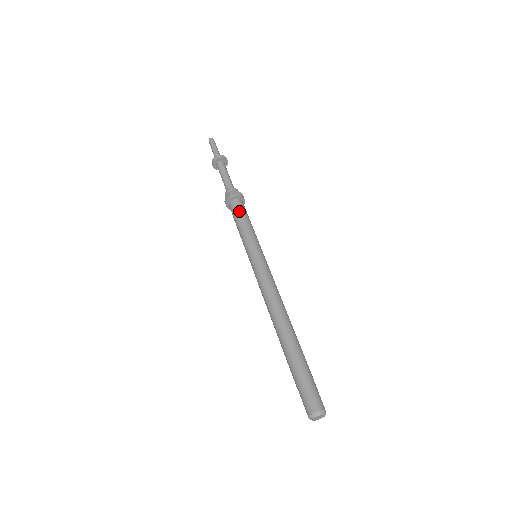
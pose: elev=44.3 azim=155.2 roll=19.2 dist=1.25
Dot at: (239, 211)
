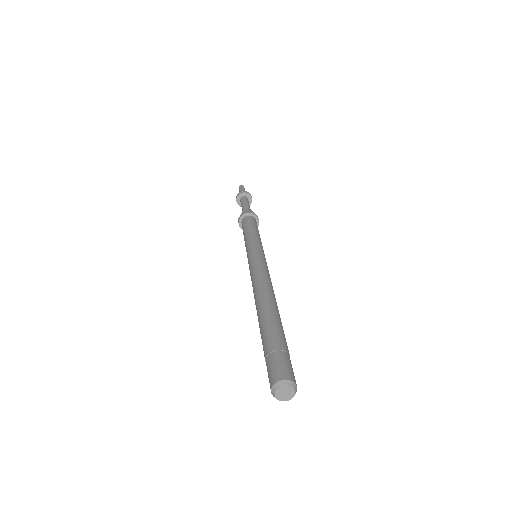
Dot at: (252, 223)
